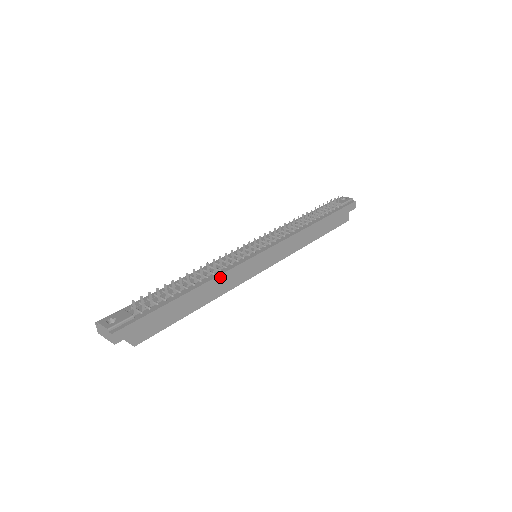
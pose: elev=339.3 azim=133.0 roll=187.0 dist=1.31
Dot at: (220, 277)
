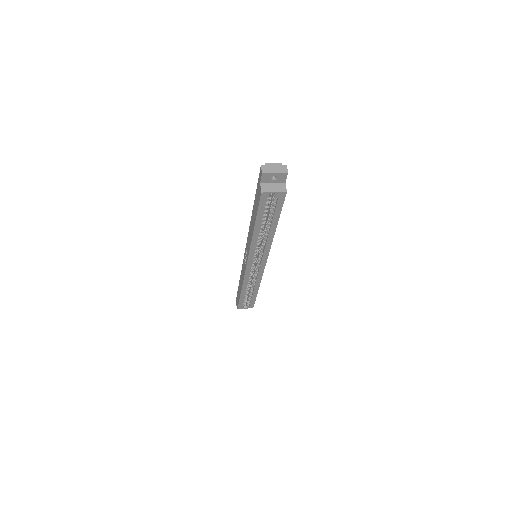
Dot at: occluded
